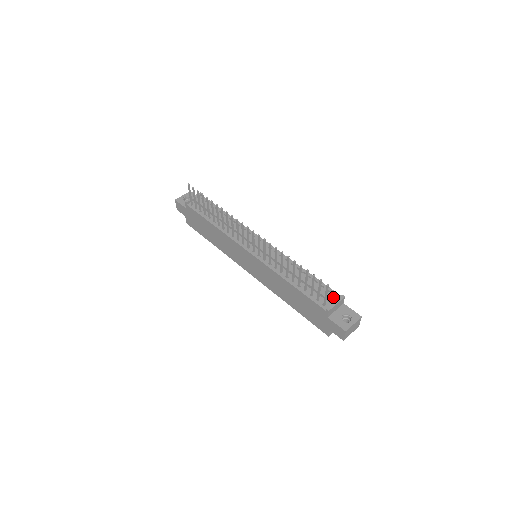
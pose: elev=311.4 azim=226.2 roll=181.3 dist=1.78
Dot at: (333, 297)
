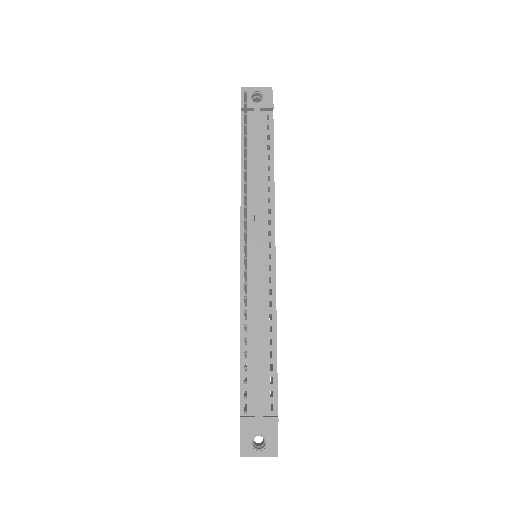
Dot at: (267, 407)
